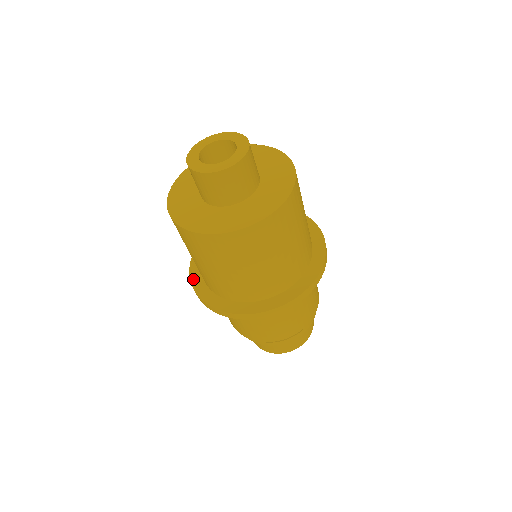
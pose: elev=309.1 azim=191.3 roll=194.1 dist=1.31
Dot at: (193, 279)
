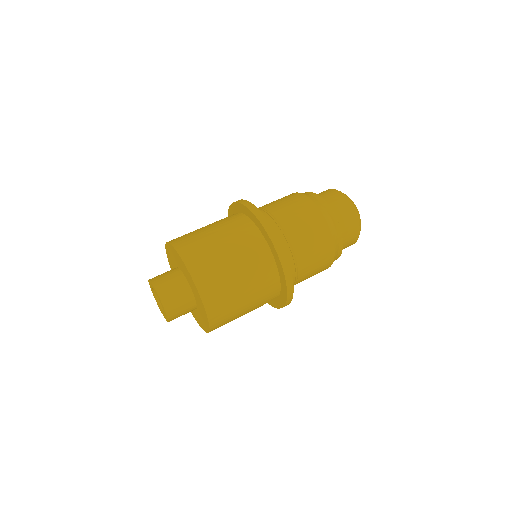
Dot at: occluded
